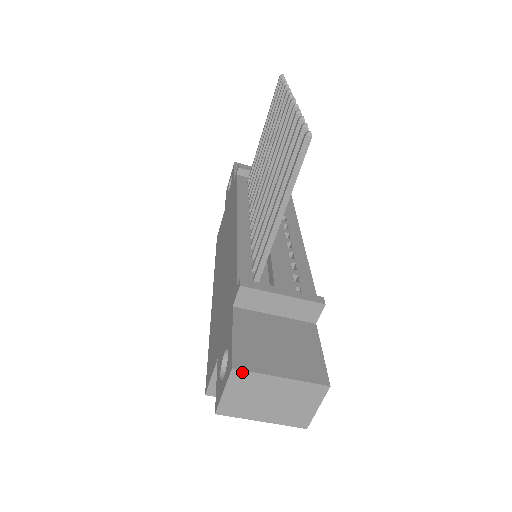
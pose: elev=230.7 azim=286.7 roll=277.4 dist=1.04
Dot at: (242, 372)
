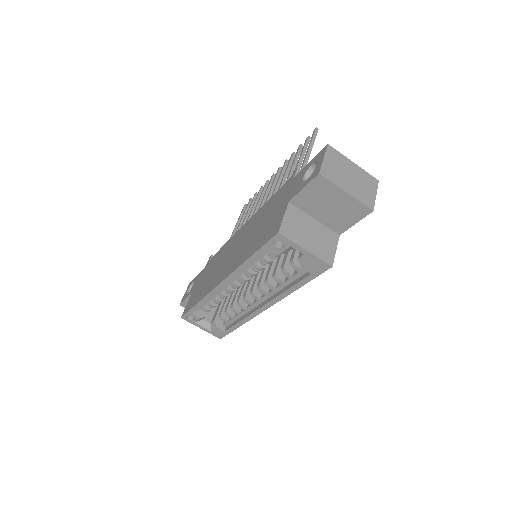
Dot at: (333, 149)
